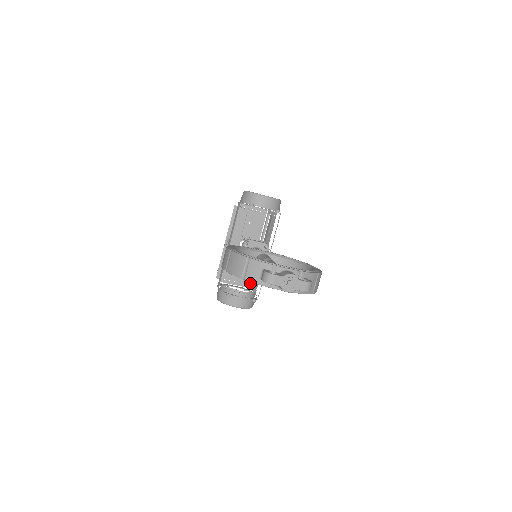
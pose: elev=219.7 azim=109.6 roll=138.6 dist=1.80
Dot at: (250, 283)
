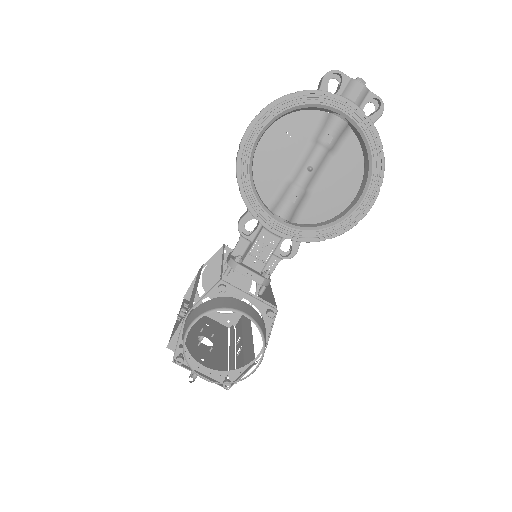
Dot at: (231, 381)
